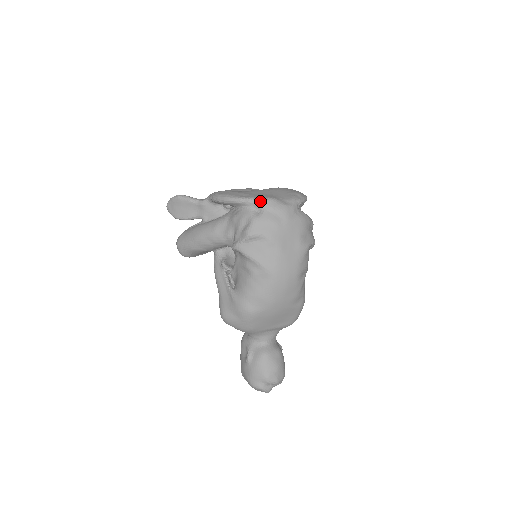
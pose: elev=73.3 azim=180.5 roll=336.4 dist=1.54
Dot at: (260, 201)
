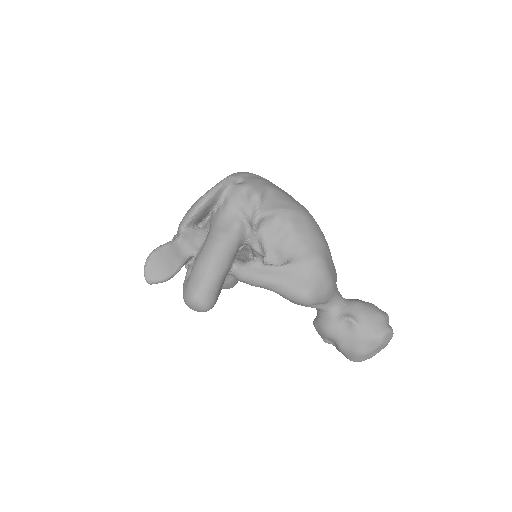
Dot at: (233, 175)
